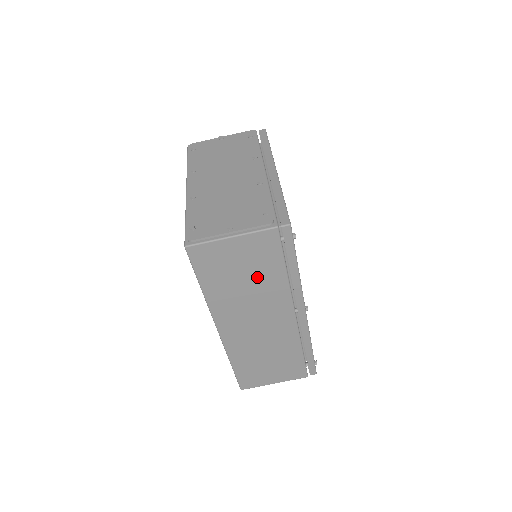
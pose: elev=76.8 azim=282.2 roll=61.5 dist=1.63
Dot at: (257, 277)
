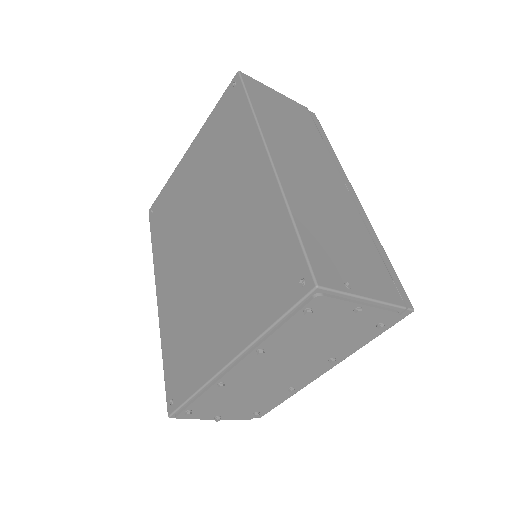
Dot at: occluded
